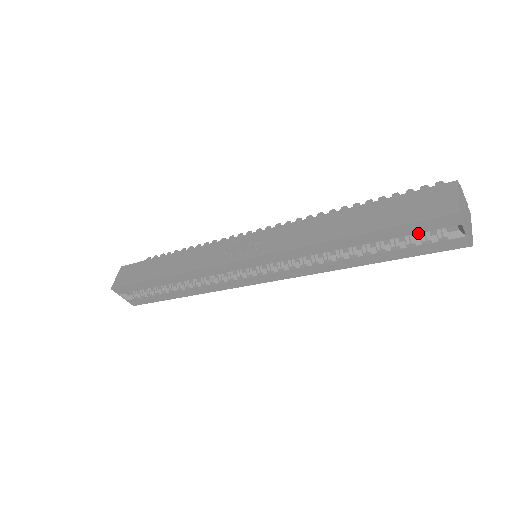
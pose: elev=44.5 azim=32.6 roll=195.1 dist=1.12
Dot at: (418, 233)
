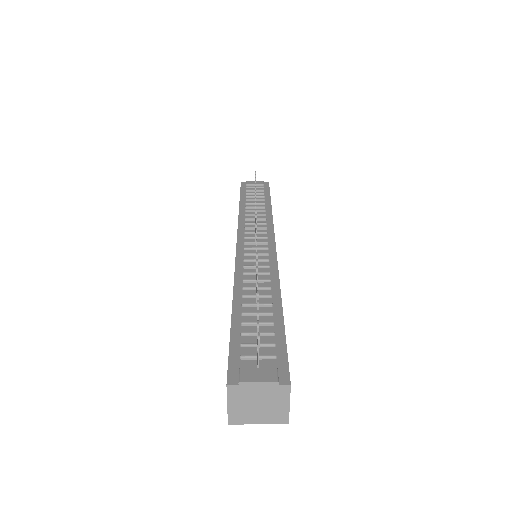
Dot at: occluded
